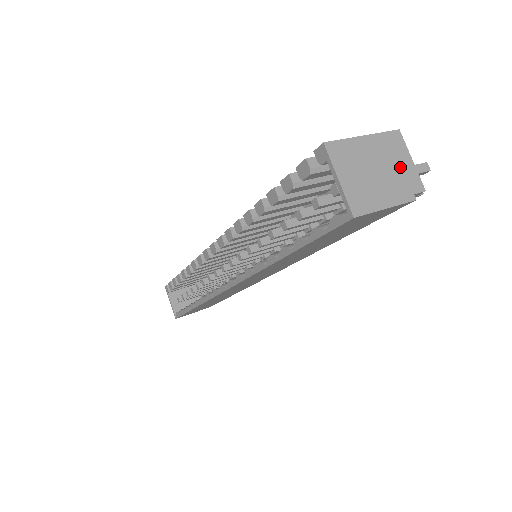
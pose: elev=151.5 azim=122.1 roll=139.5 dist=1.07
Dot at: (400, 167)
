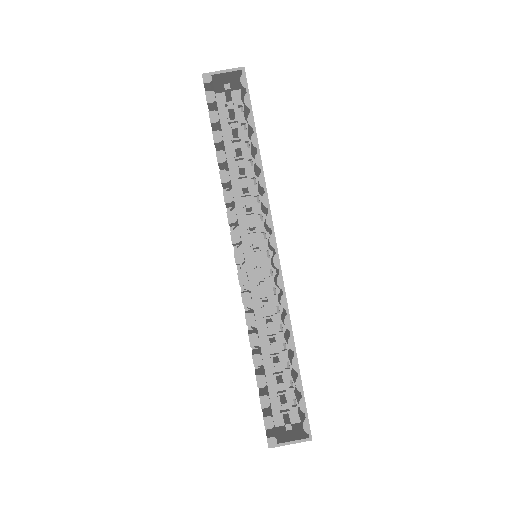
Dot at: occluded
